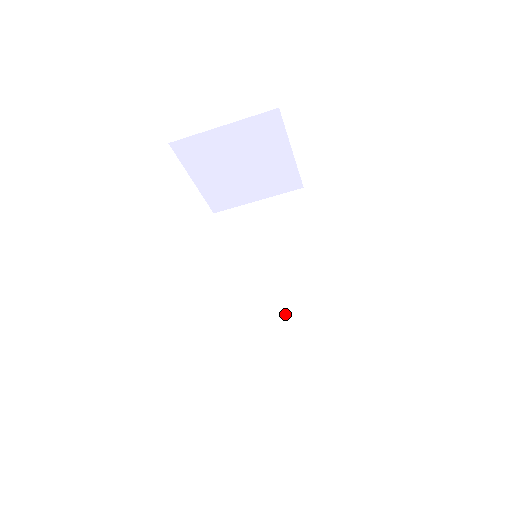
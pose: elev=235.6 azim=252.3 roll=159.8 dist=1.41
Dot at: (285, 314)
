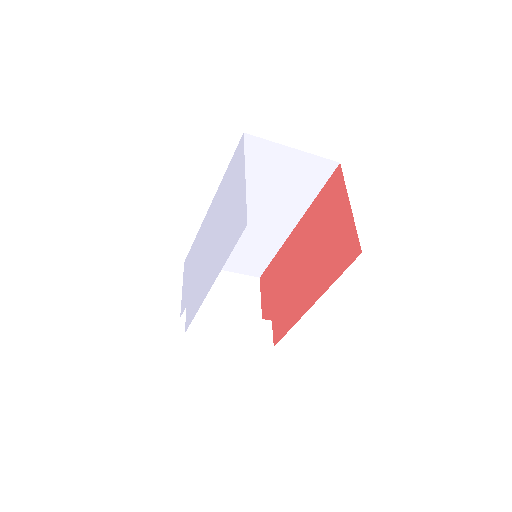
Dot at: (249, 238)
